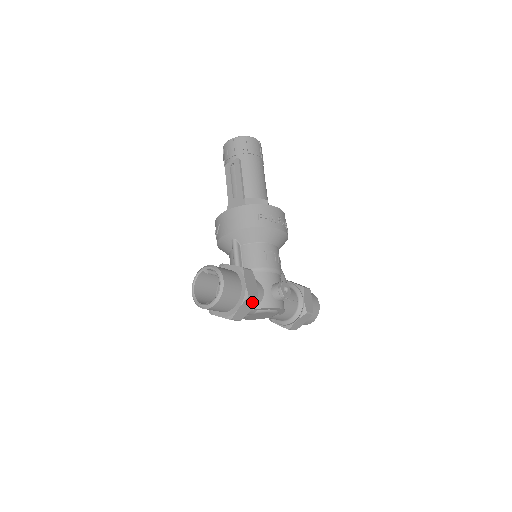
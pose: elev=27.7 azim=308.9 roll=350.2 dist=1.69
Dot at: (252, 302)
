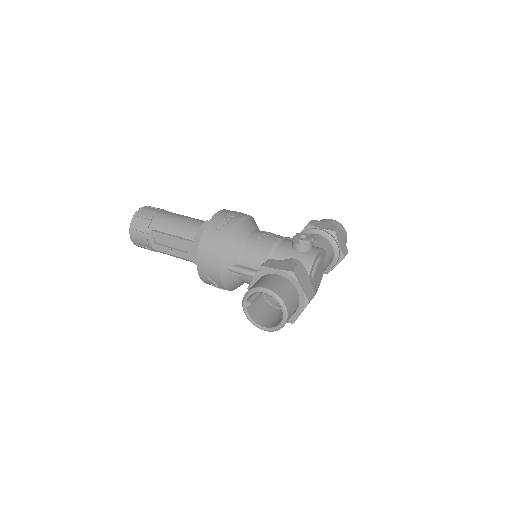
Dot at: (301, 272)
